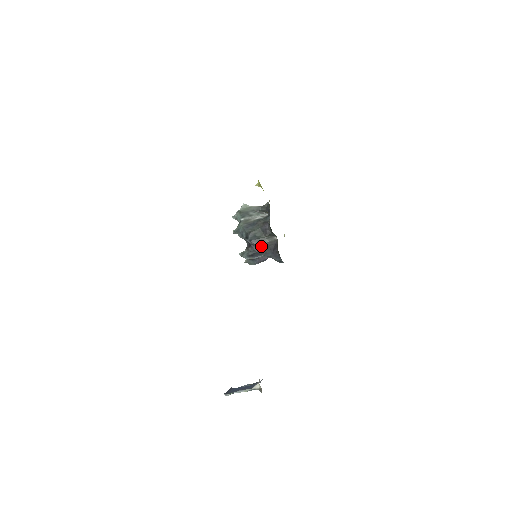
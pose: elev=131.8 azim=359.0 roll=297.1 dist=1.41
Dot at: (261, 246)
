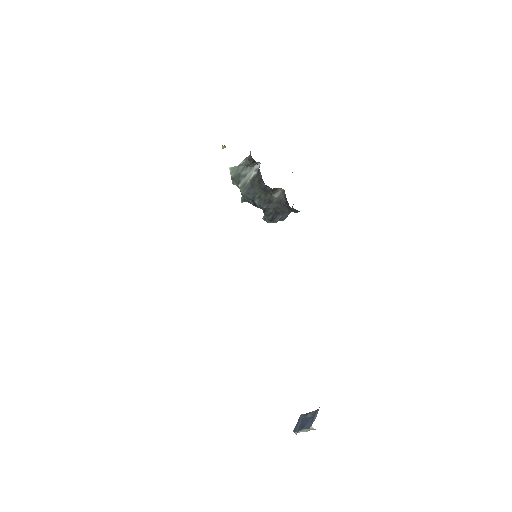
Dot at: (273, 206)
